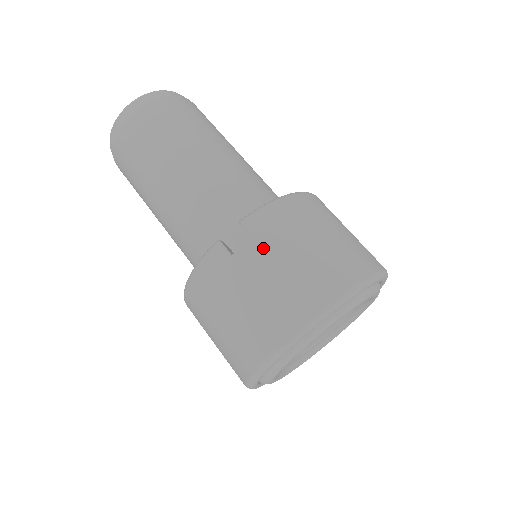
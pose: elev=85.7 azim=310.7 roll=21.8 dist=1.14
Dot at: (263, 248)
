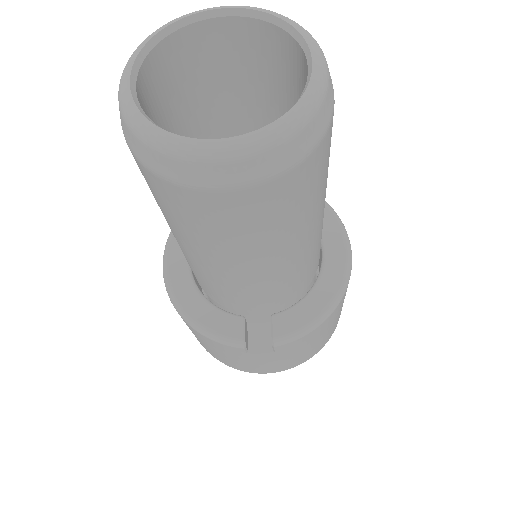
Dot at: (277, 355)
